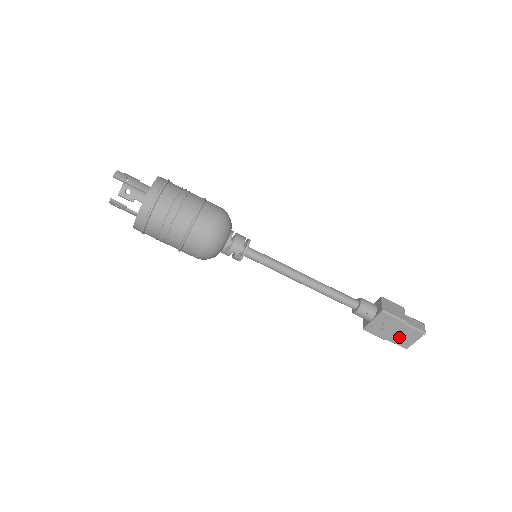
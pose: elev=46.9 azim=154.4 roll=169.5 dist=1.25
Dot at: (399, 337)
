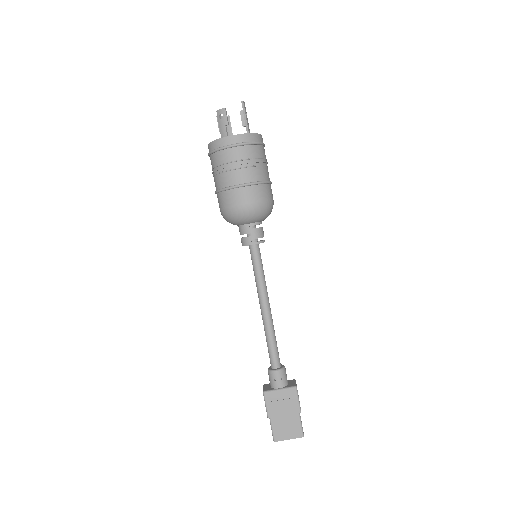
Dot at: (282, 424)
